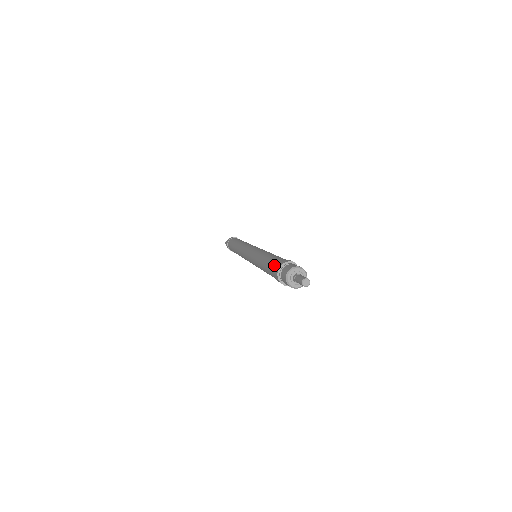
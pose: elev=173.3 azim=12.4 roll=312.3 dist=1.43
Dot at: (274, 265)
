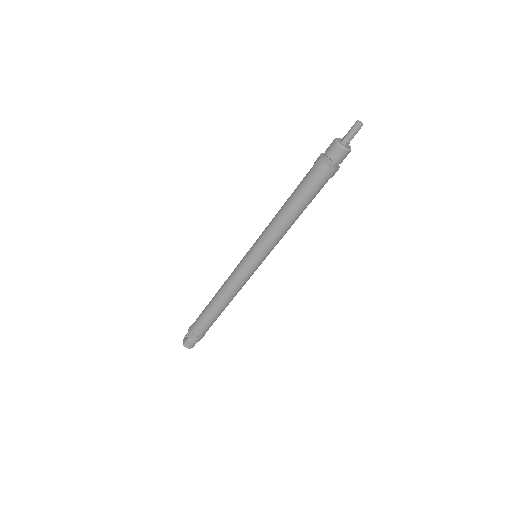
Dot at: (310, 173)
